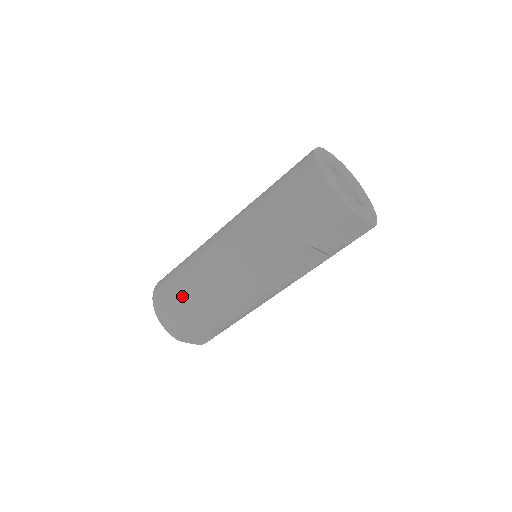
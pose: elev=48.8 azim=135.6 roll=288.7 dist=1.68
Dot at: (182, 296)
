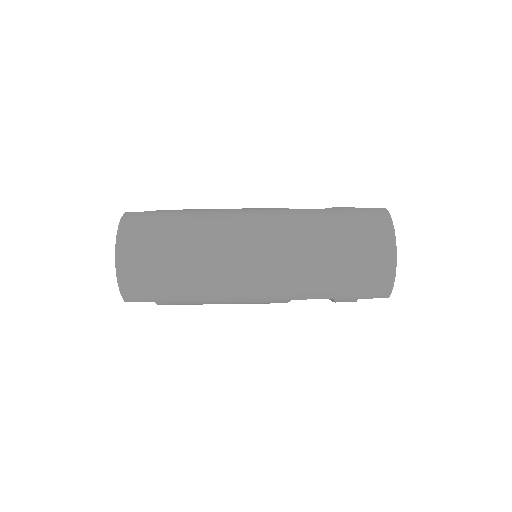
Dot at: (169, 274)
